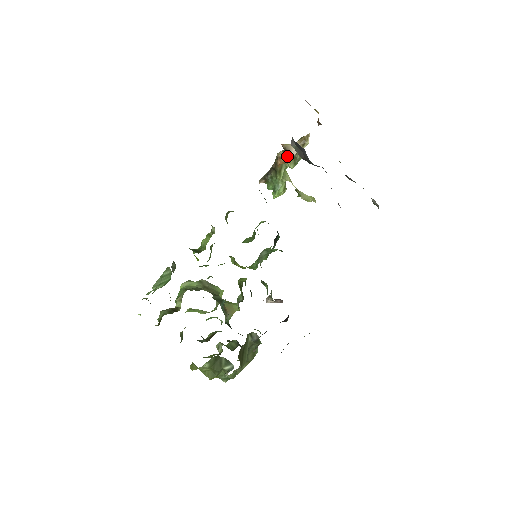
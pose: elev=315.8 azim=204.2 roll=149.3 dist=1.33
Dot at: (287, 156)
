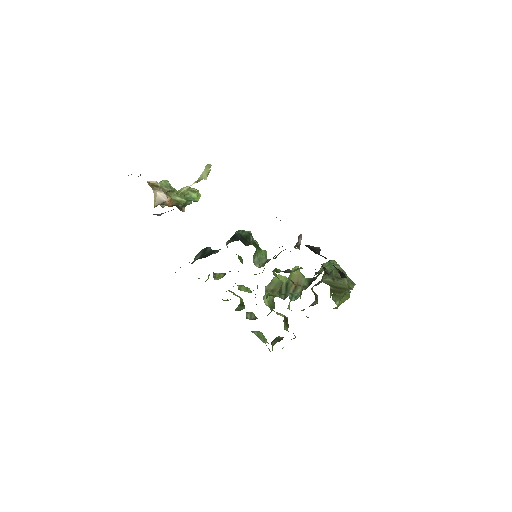
Dot at: occluded
